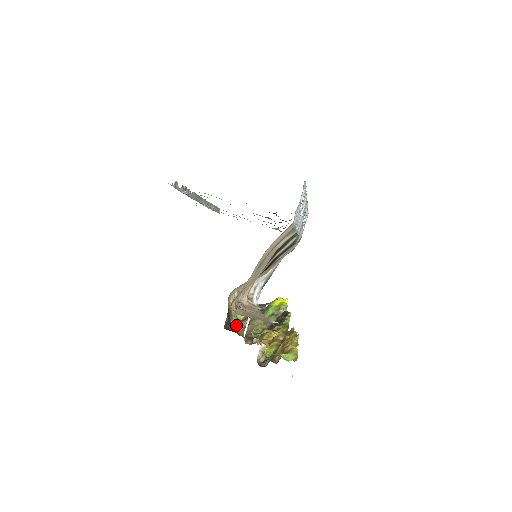
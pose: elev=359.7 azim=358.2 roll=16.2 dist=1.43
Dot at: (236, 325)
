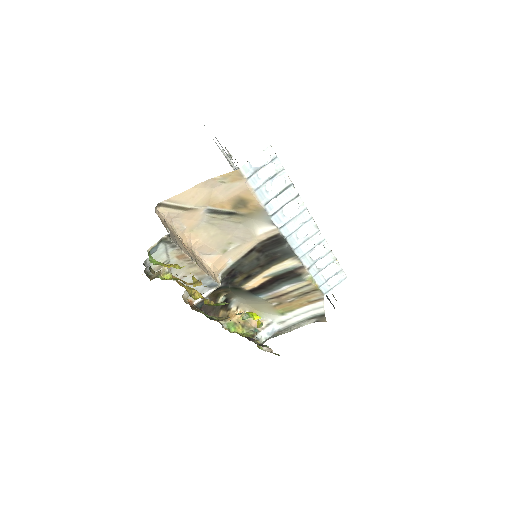
Dot at: (215, 320)
